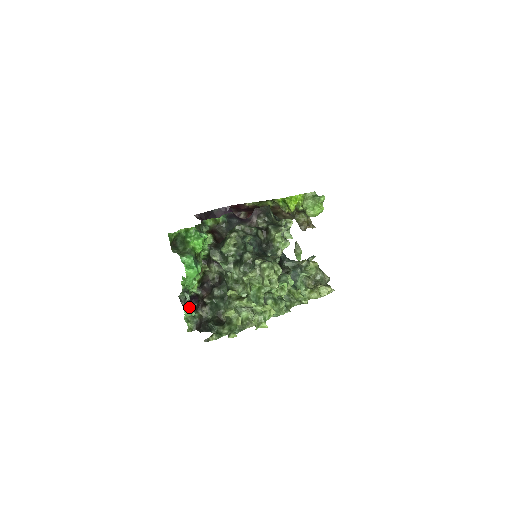
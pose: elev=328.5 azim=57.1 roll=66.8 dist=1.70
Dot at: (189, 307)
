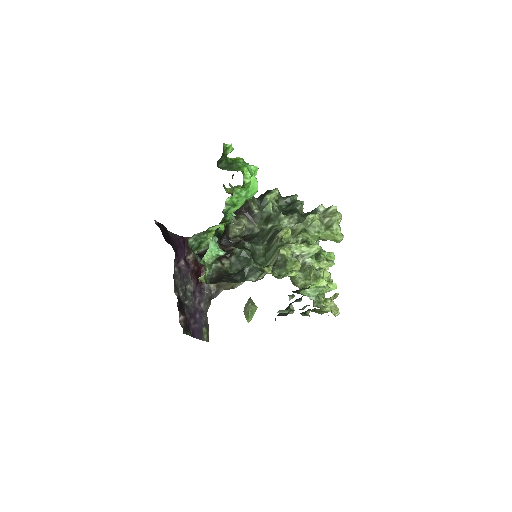
Dot at: (217, 243)
